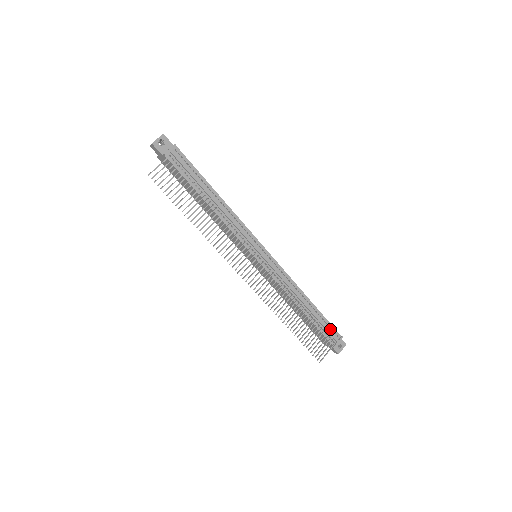
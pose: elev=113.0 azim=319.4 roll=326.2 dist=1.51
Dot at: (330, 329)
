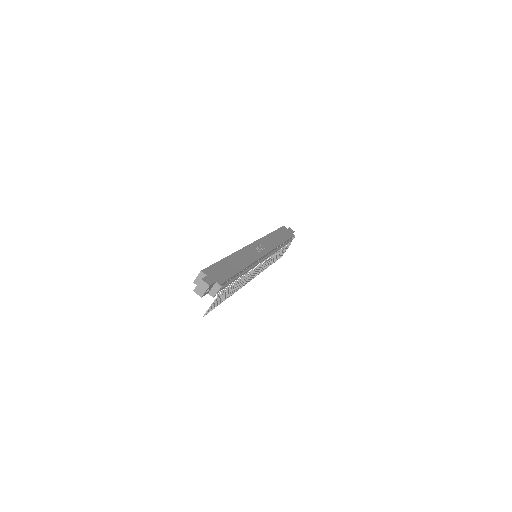
Dot at: (290, 240)
